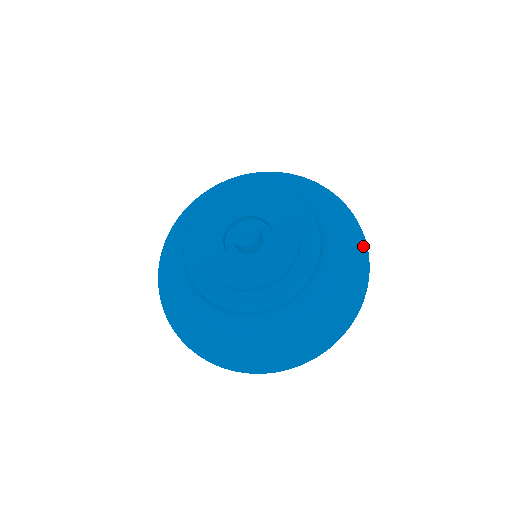
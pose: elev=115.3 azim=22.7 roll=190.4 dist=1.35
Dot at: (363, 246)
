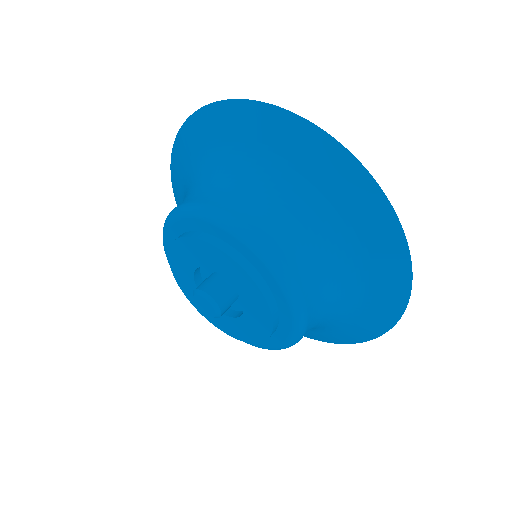
Dot at: (394, 230)
